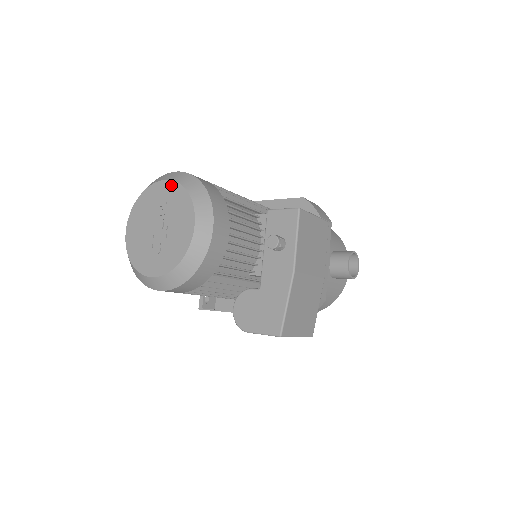
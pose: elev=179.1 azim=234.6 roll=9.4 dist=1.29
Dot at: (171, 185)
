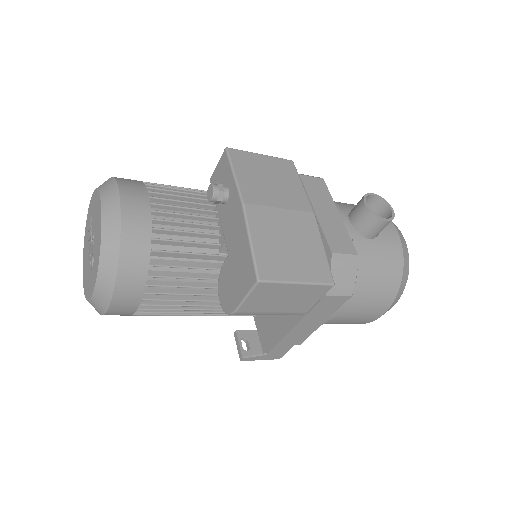
Dot at: (91, 200)
